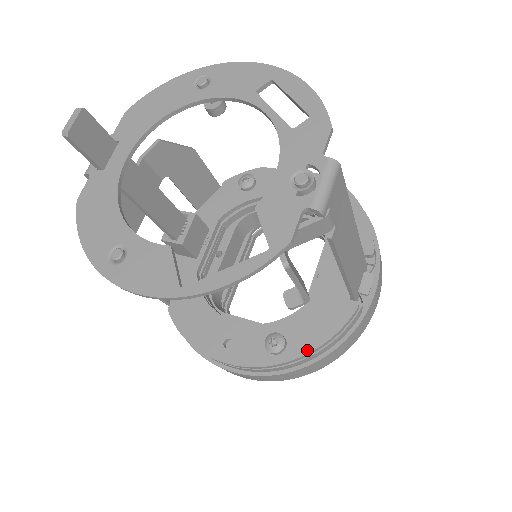
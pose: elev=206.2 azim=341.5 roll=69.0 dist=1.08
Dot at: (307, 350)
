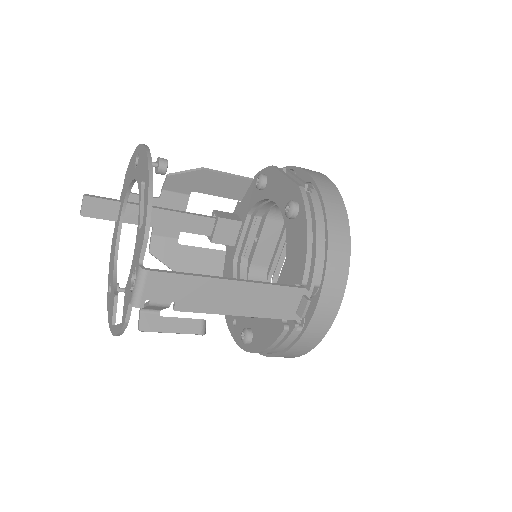
Dot at: (258, 349)
